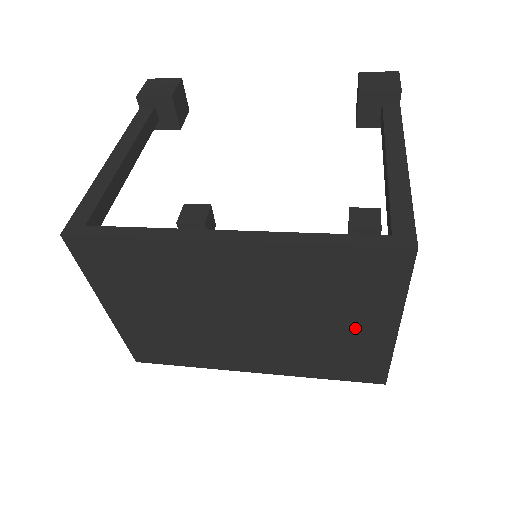
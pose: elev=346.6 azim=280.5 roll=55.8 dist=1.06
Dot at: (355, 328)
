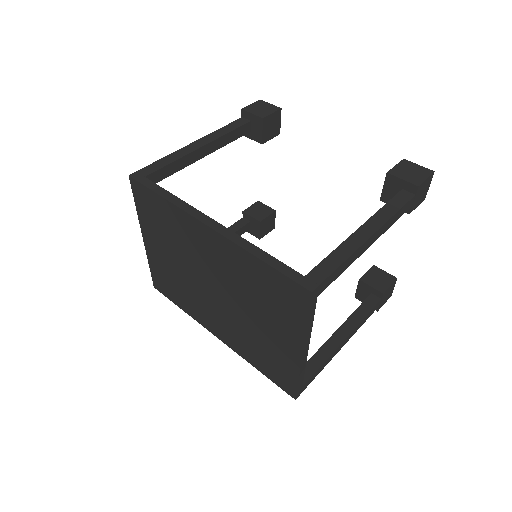
Dot at: (276, 336)
